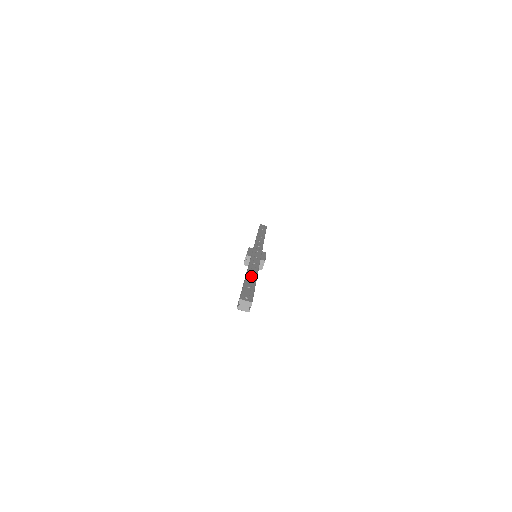
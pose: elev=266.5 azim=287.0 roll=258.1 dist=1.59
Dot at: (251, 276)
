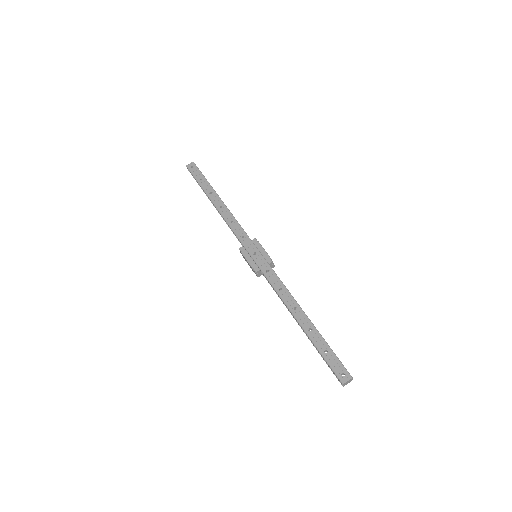
Dot at: (305, 324)
